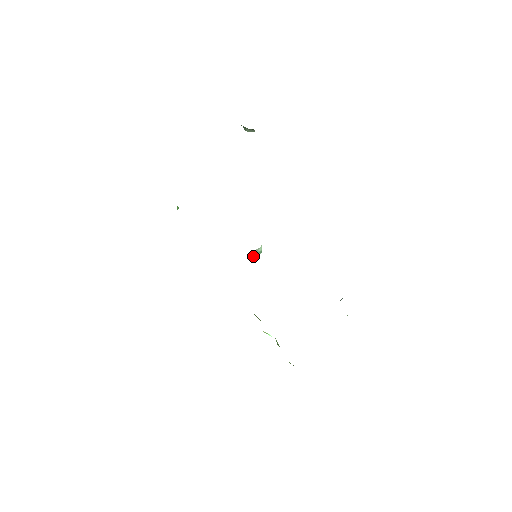
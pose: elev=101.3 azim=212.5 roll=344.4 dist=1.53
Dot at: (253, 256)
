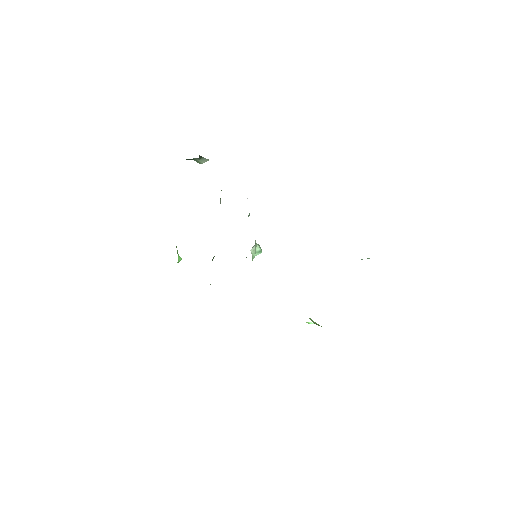
Dot at: (253, 258)
